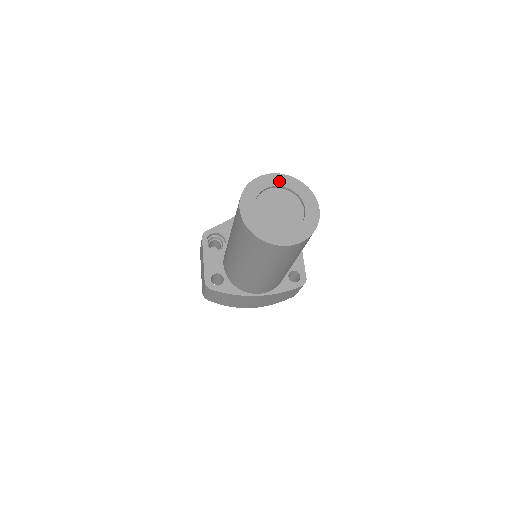
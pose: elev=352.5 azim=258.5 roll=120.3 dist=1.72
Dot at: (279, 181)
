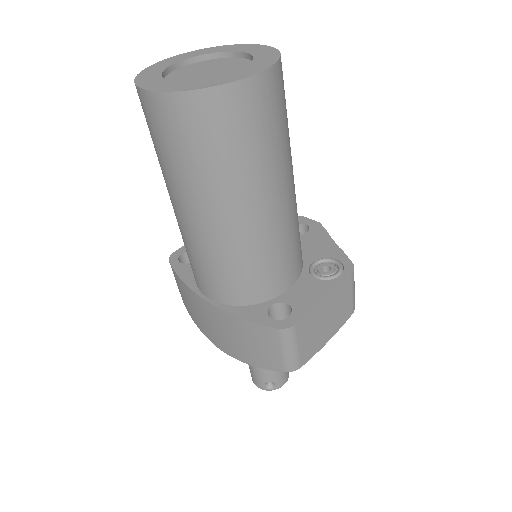
Dot at: (251, 49)
